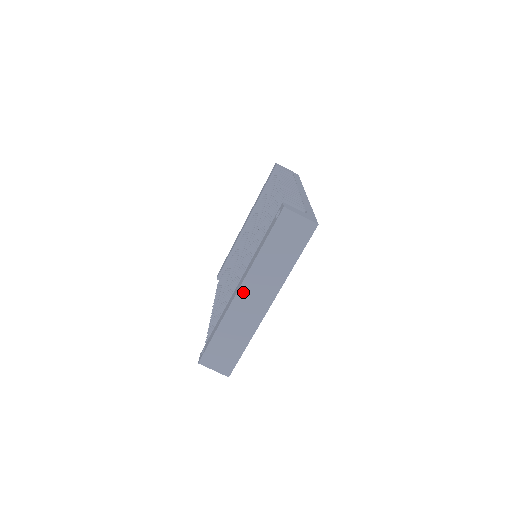
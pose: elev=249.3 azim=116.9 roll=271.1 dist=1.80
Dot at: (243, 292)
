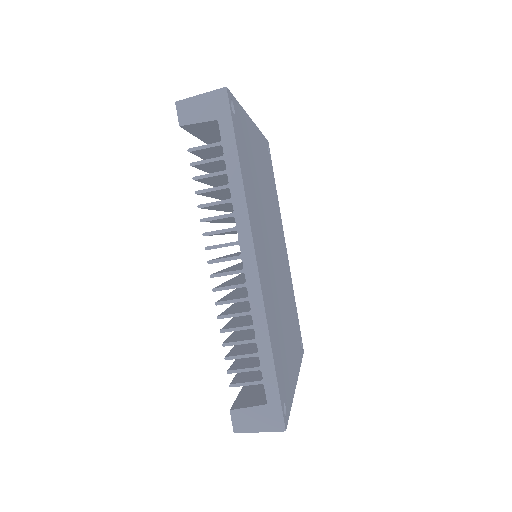
Dot at: occluded
